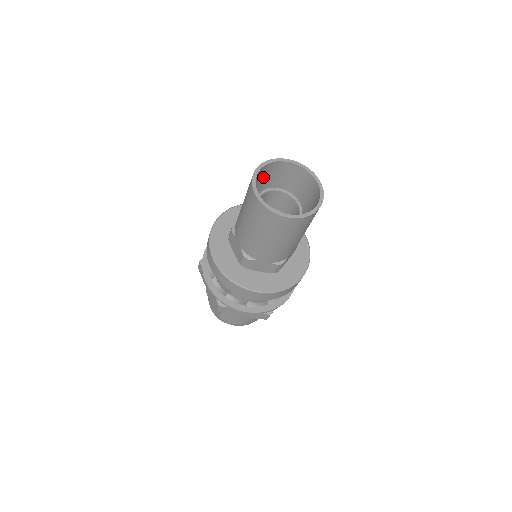
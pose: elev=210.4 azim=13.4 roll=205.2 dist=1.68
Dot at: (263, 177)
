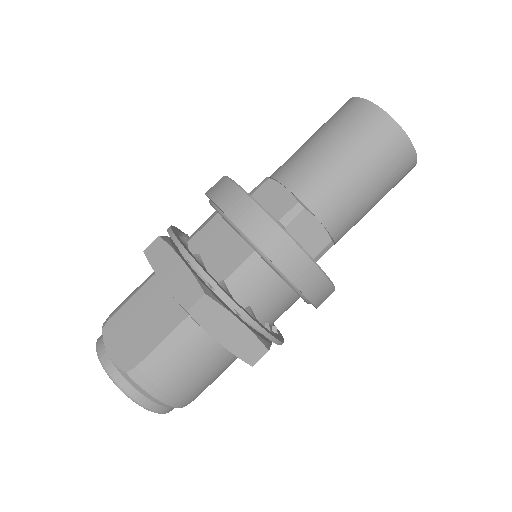
Dot at: occluded
